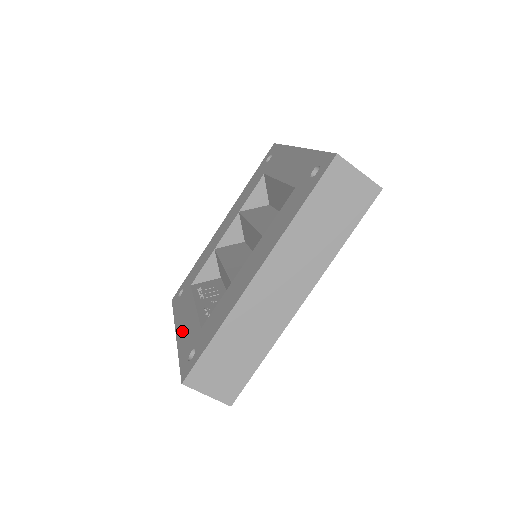
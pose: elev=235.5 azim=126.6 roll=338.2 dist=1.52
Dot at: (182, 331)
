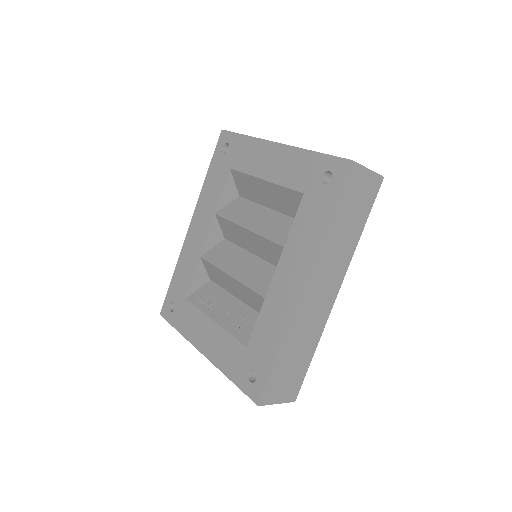
Dot at: (213, 351)
